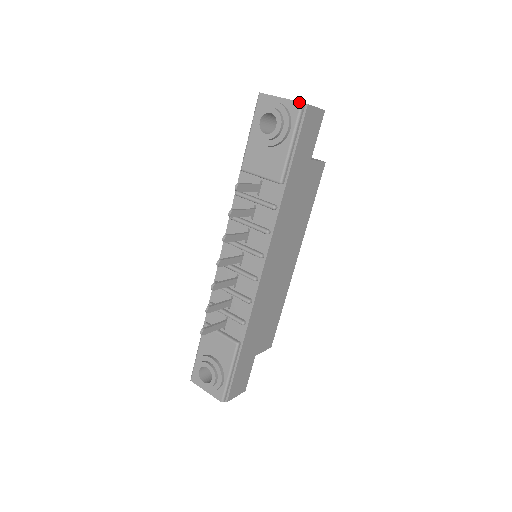
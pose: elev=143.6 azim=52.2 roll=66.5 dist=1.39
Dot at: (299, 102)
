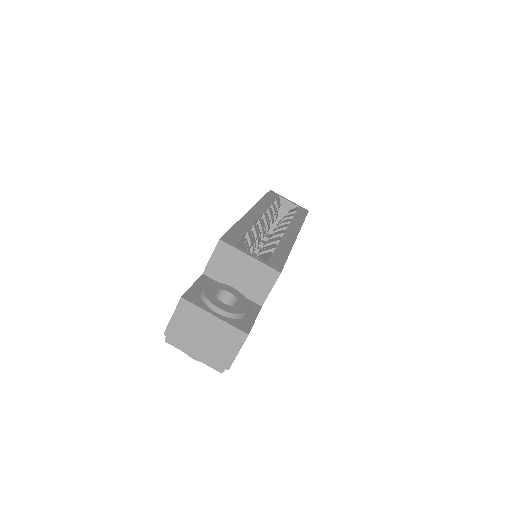
Dot at: (218, 371)
